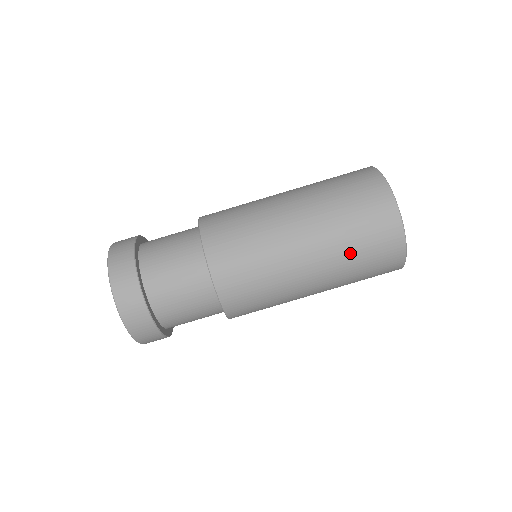
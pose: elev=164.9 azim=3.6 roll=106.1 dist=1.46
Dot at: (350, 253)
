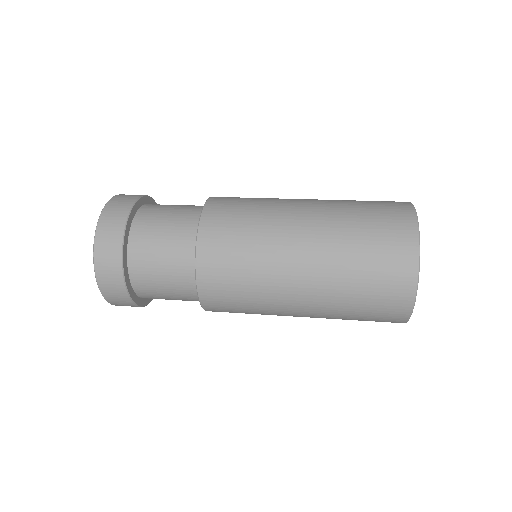
Dot at: (351, 254)
